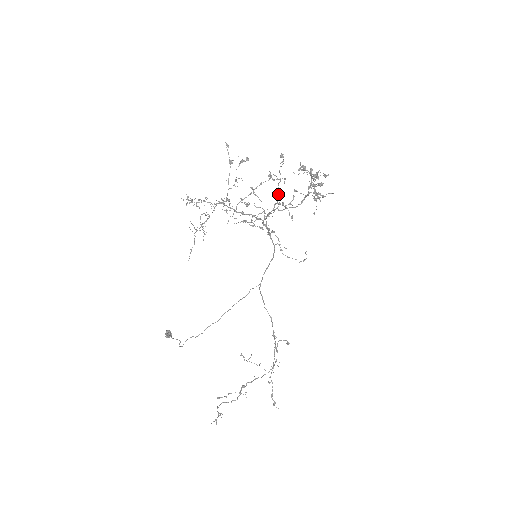
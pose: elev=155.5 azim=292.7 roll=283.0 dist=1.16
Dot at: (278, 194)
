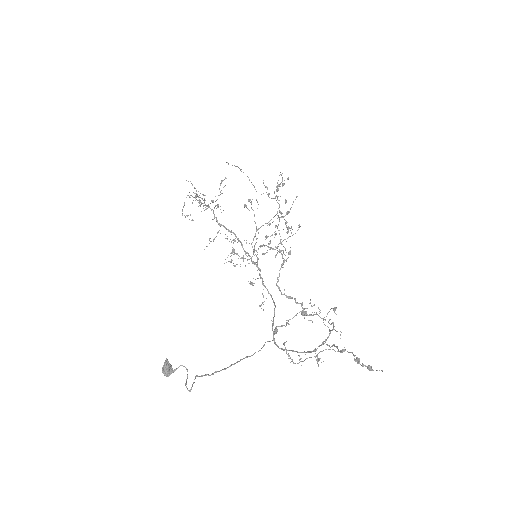
Dot at: (256, 227)
